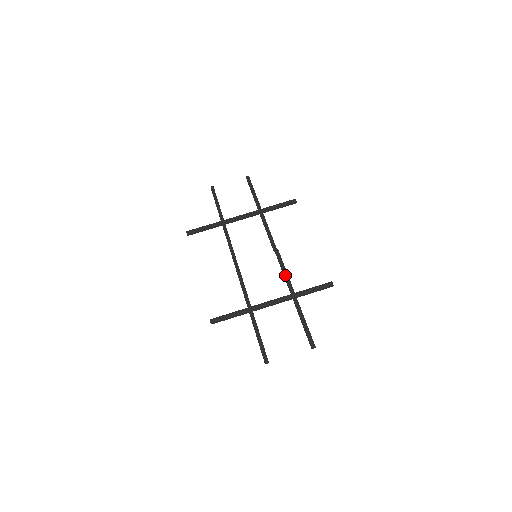
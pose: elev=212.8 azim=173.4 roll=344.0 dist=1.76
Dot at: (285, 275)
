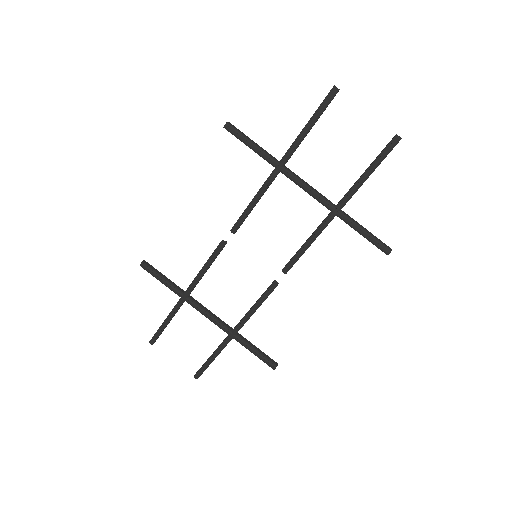
Dot at: (248, 314)
